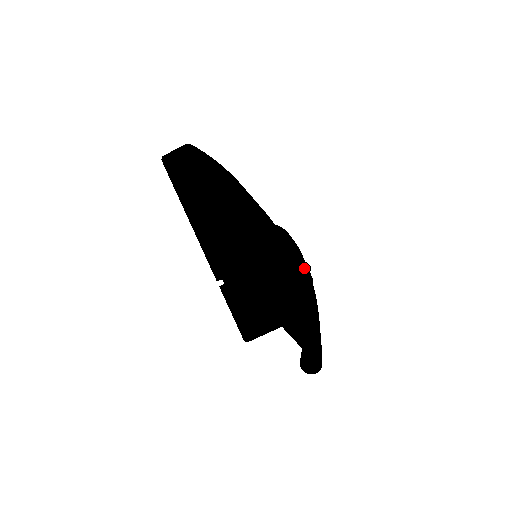
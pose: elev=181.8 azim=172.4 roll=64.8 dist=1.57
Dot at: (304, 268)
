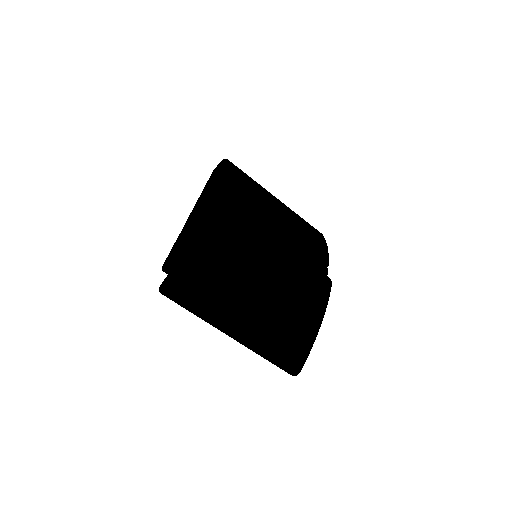
Dot at: (206, 218)
